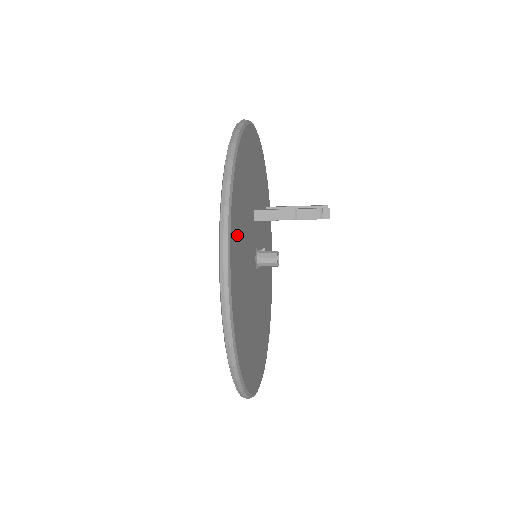
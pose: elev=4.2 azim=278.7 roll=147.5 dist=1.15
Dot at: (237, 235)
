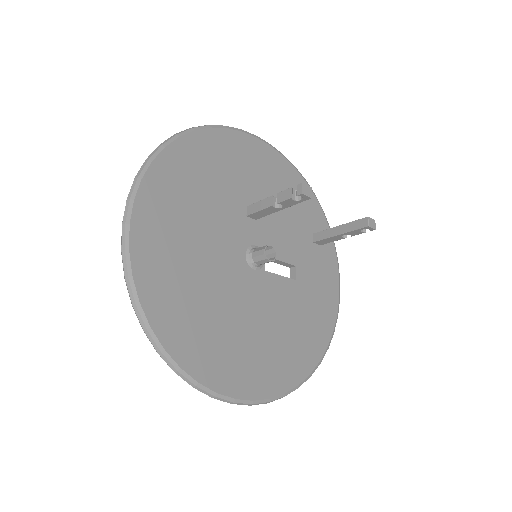
Dot at: (170, 192)
